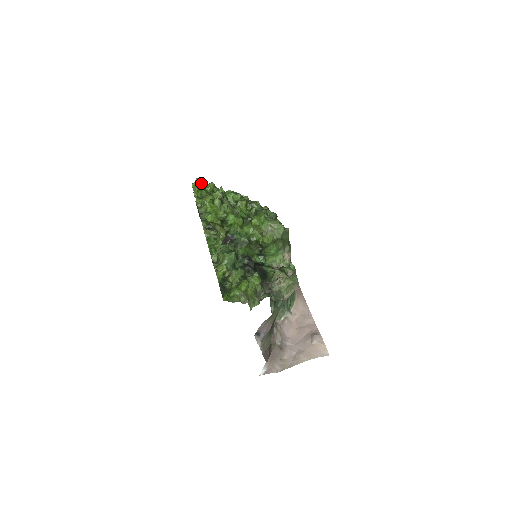
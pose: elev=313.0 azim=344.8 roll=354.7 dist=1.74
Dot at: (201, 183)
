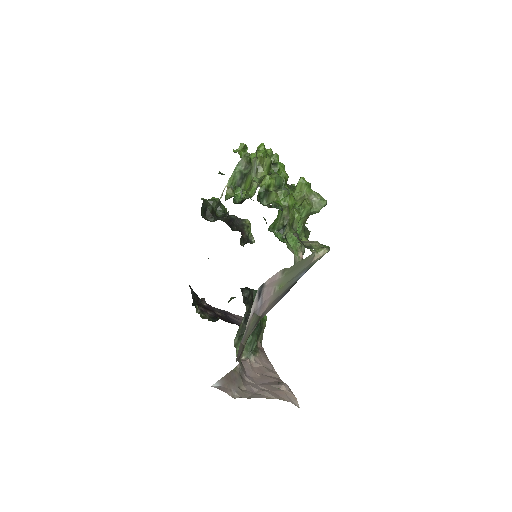
Dot at: (247, 147)
